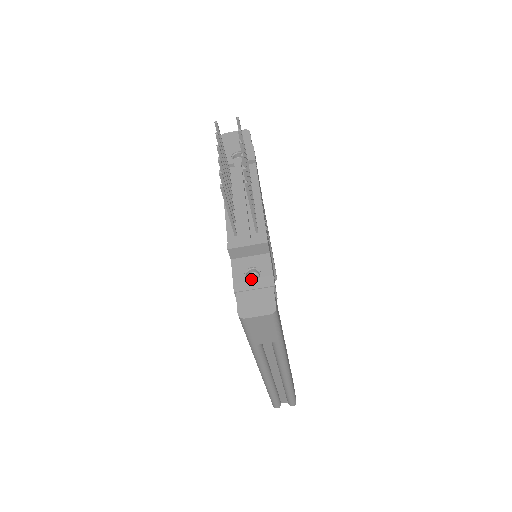
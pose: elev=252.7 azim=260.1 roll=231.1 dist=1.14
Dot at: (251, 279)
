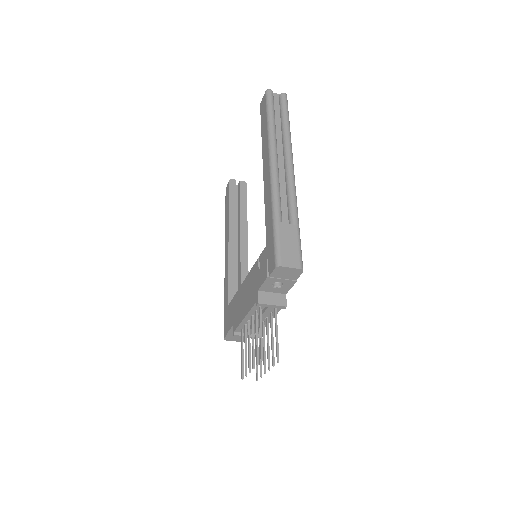
Dot at: occluded
